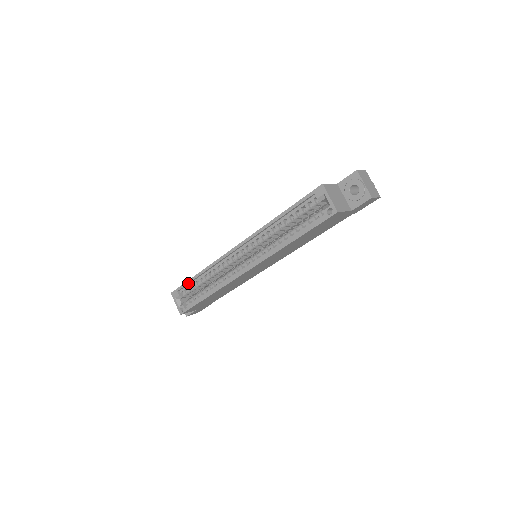
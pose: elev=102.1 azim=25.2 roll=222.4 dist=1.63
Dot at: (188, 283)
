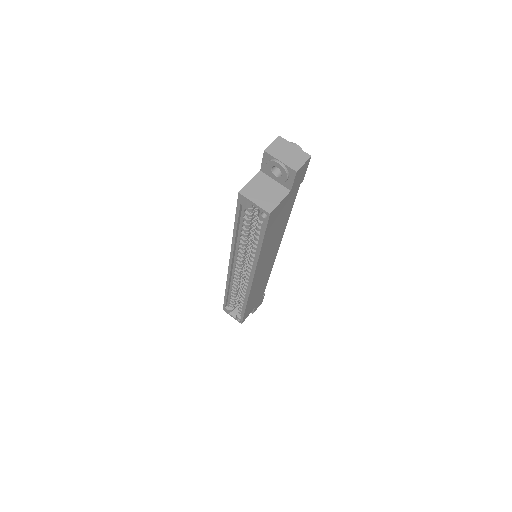
Dot at: (226, 300)
